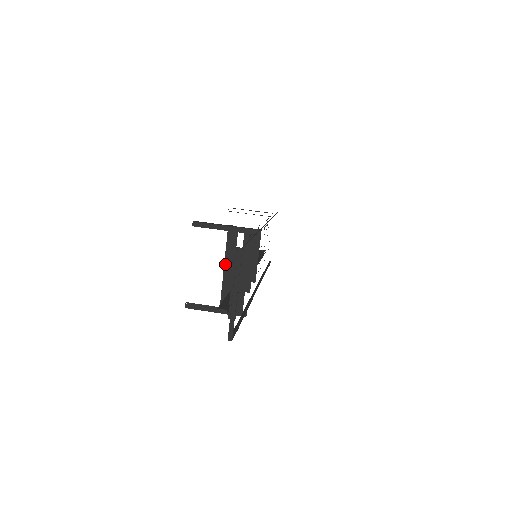
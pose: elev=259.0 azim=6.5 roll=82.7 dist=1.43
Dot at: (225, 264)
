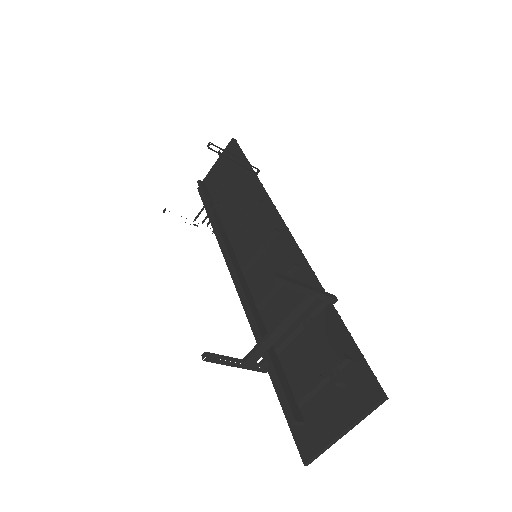
Dot at: occluded
